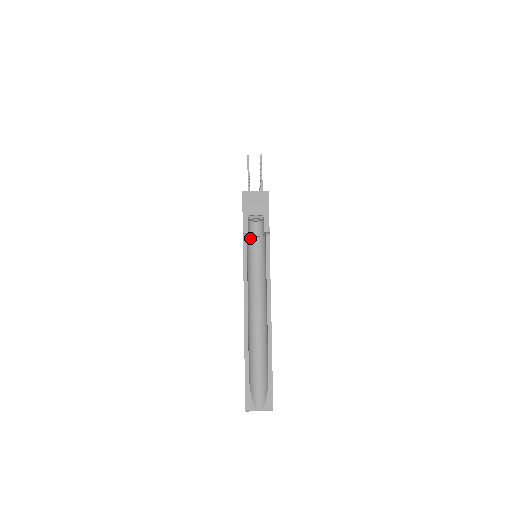
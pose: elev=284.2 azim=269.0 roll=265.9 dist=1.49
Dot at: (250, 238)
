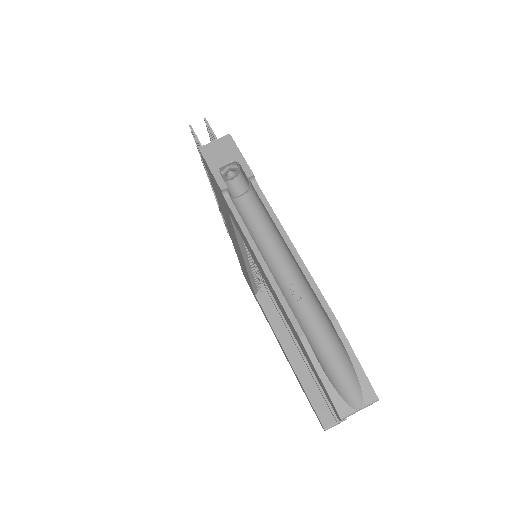
Dot at: (234, 200)
